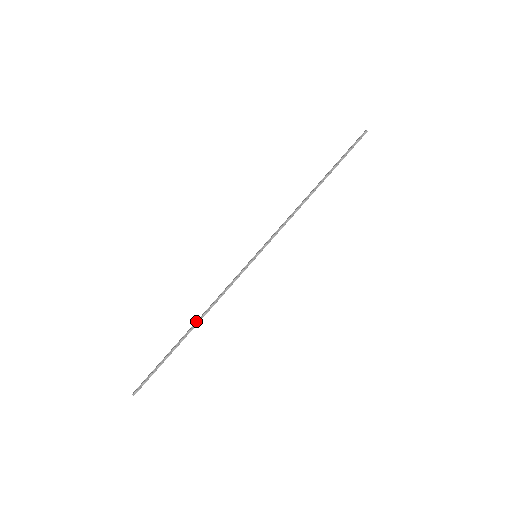
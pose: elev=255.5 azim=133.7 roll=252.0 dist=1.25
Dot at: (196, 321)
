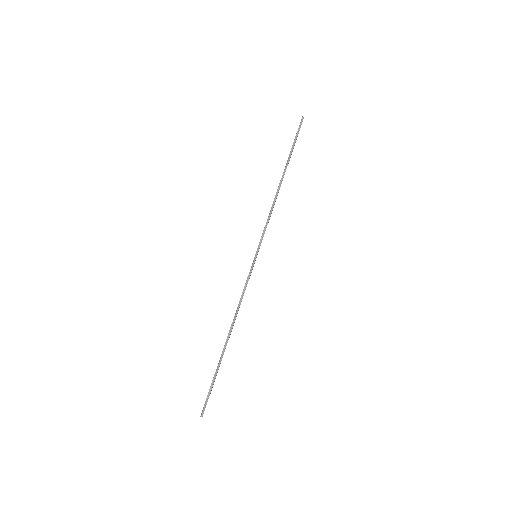
Dot at: (229, 331)
